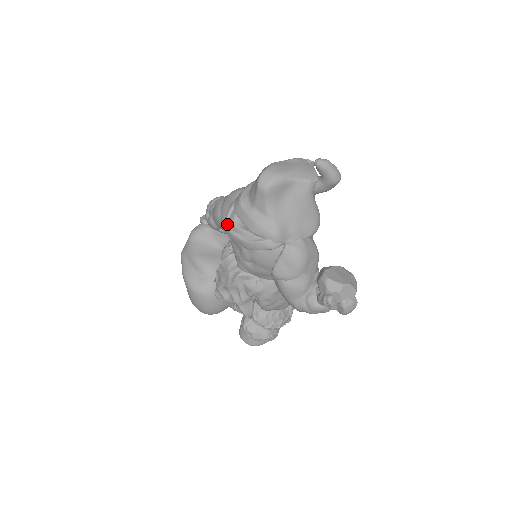
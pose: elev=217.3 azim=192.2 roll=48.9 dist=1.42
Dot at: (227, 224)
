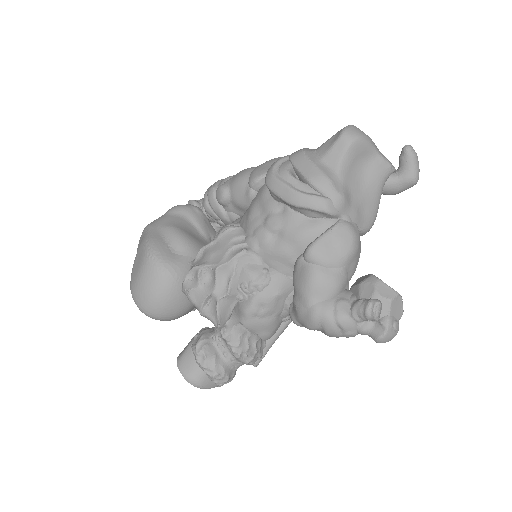
Dot at: (274, 170)
